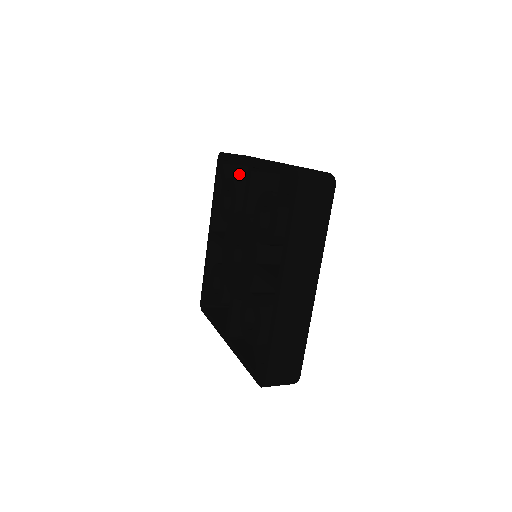
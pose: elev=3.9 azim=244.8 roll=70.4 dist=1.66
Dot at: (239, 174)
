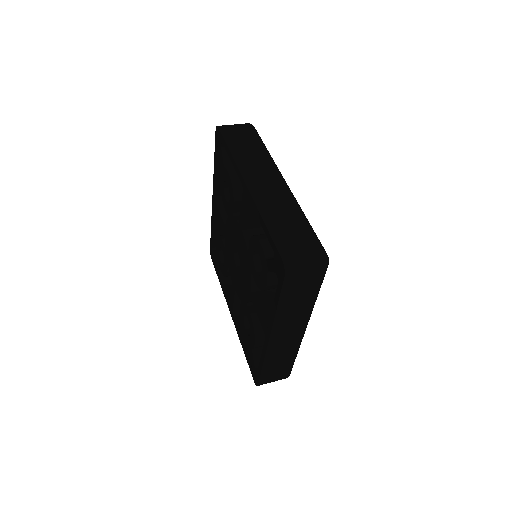
Dot at: occluded
